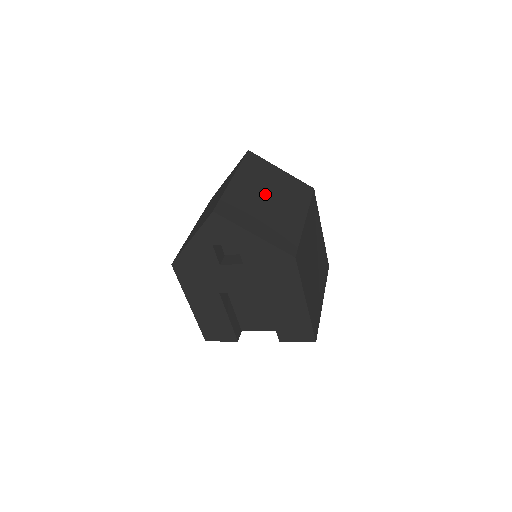
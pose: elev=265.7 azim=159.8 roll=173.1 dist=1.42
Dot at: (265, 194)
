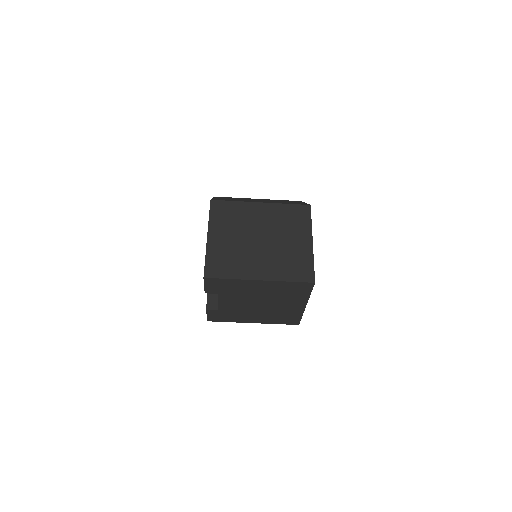
Dot at: (261, 200)
